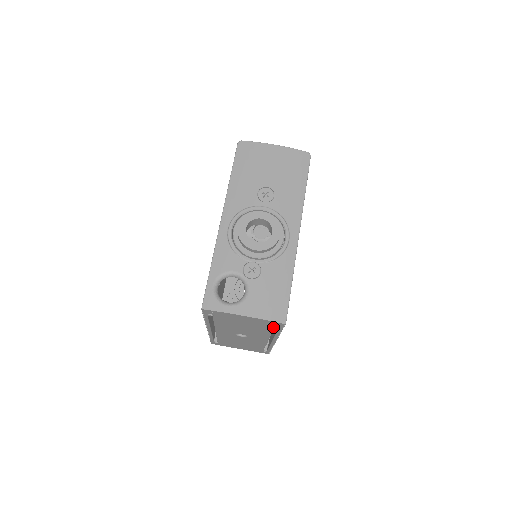
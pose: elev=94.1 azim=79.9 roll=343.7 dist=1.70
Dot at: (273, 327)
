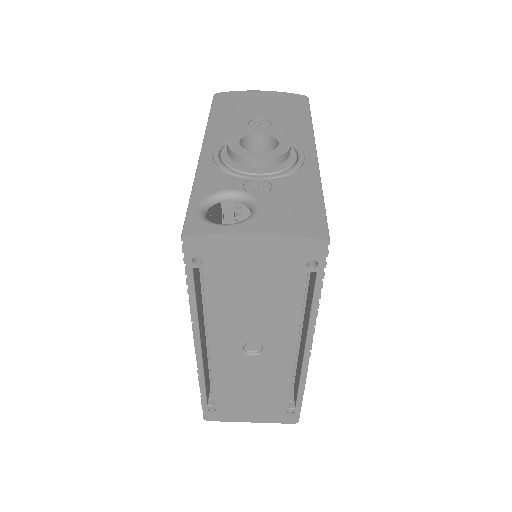
Dot at: (304, 299)
